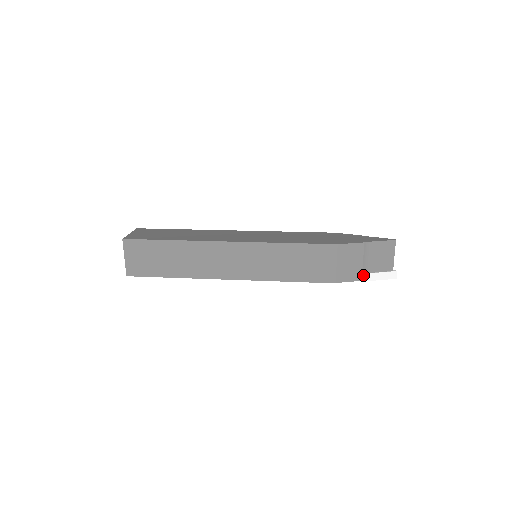
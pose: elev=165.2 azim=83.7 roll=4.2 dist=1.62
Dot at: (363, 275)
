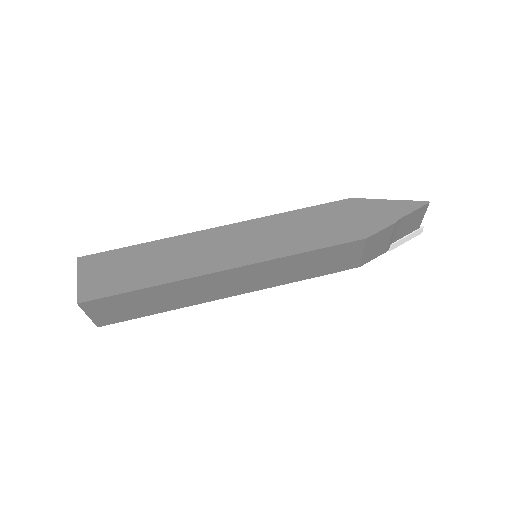
Dot at: (389, 247)
